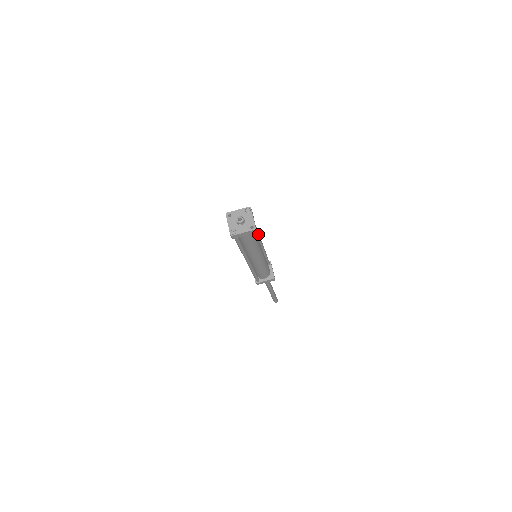
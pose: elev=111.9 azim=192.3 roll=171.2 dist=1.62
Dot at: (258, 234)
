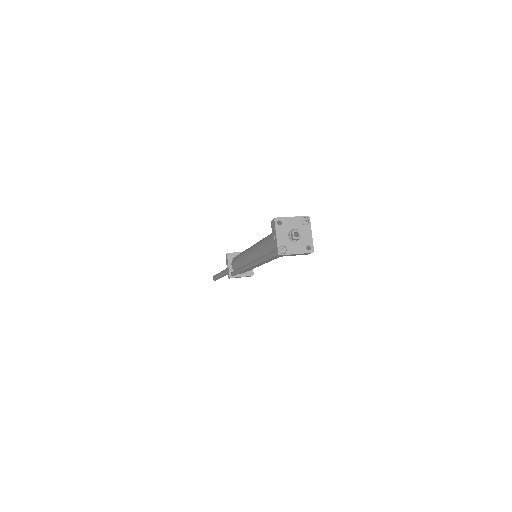
Dot at: occluded
